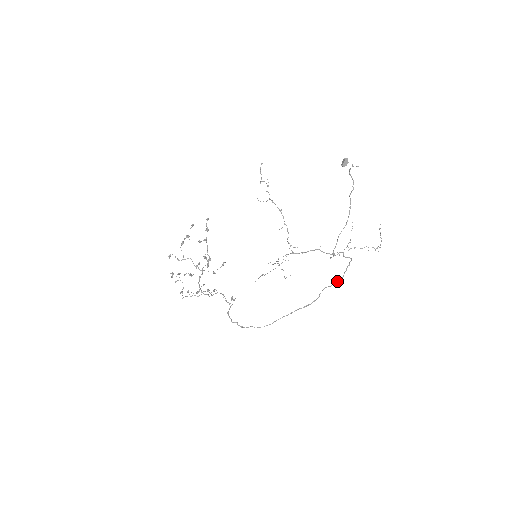
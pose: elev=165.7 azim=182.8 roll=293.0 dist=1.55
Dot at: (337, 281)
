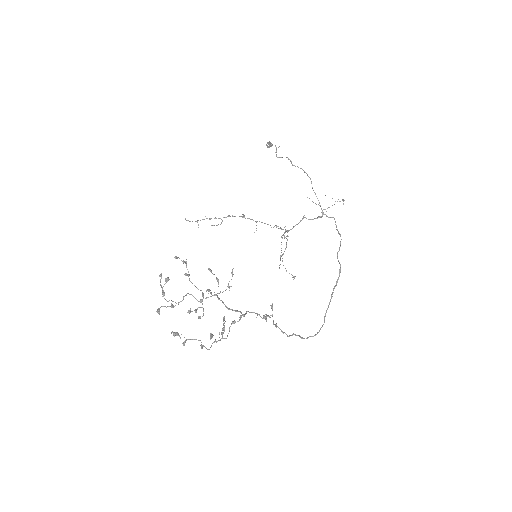
Dot at: (340, 244)
